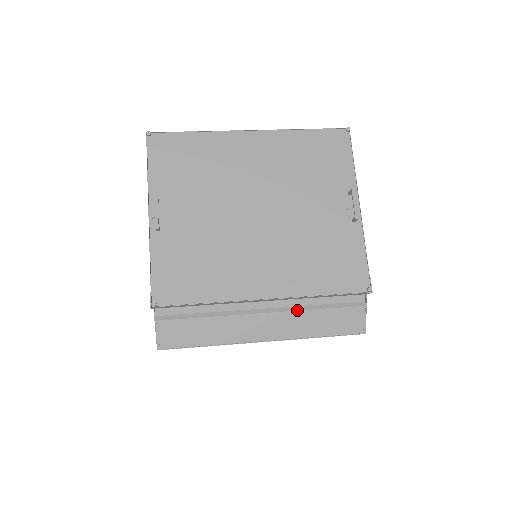
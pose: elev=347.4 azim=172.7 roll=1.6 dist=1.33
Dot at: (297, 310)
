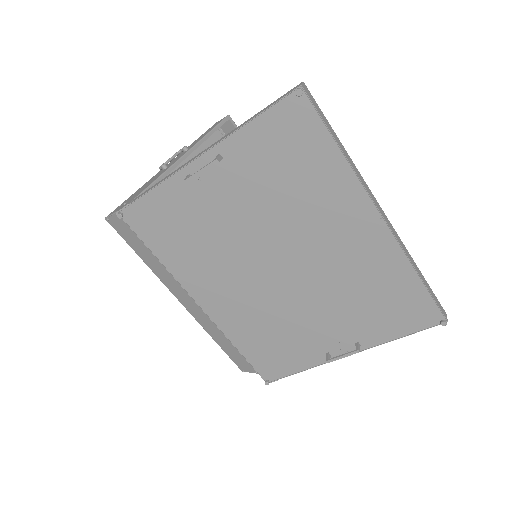
Dot at: occluded
